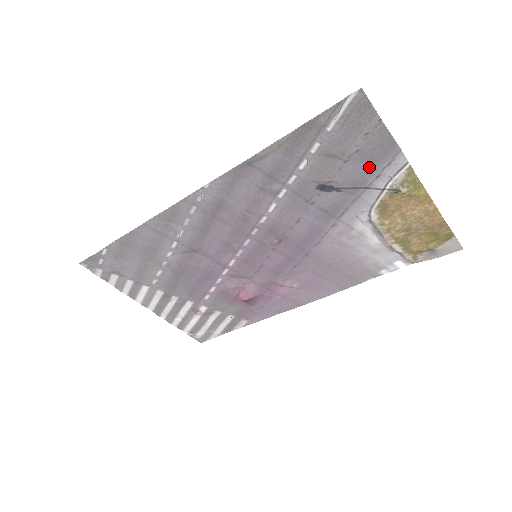
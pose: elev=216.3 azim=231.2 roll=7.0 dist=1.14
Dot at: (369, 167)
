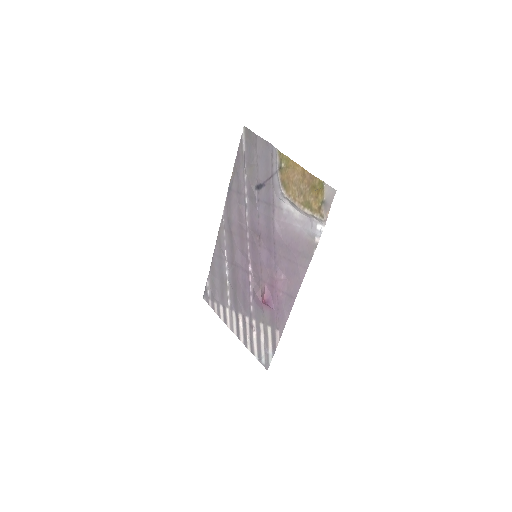
Dot at: (267, 163)
